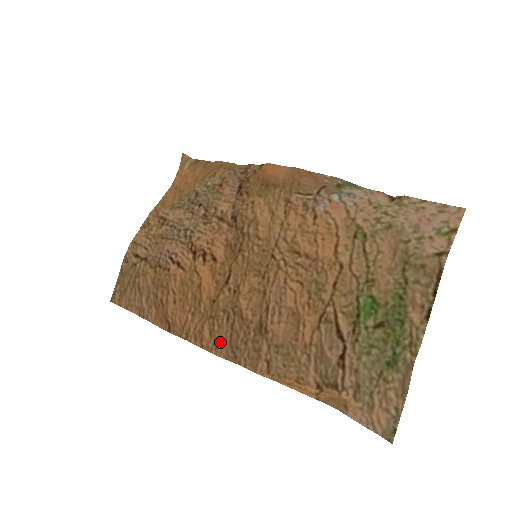
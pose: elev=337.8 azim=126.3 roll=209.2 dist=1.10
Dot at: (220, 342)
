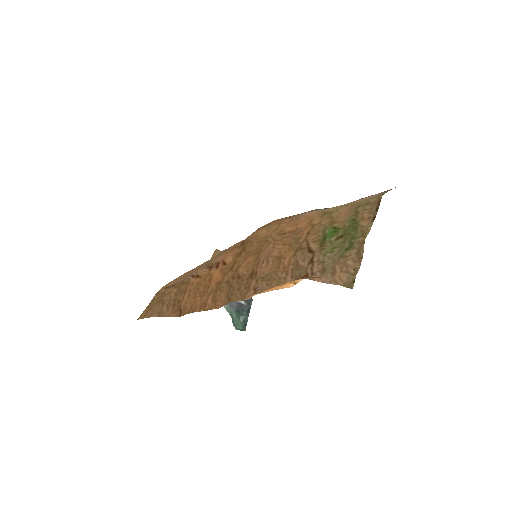
Dot at: (219, 300)
